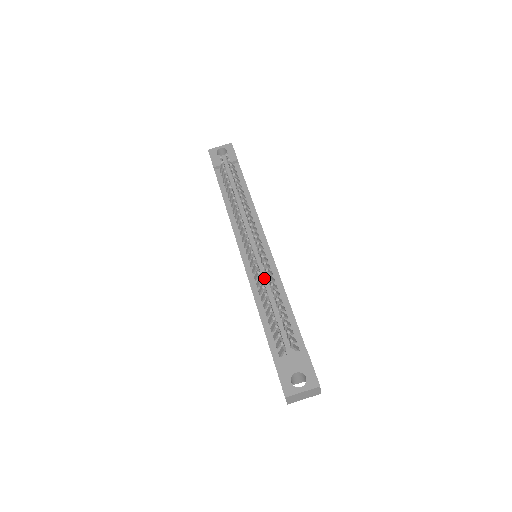
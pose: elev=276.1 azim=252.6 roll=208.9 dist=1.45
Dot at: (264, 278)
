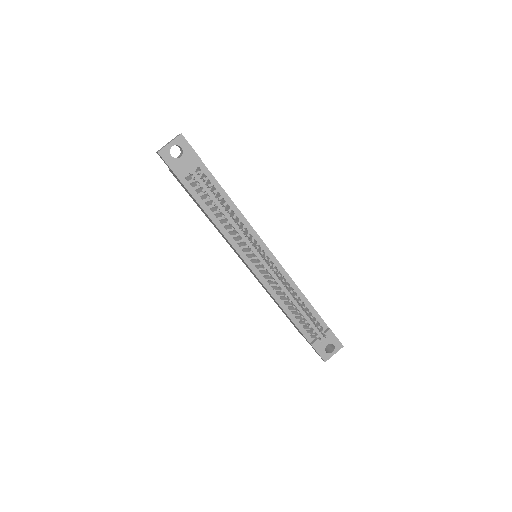
Dot at: (282, 288)
